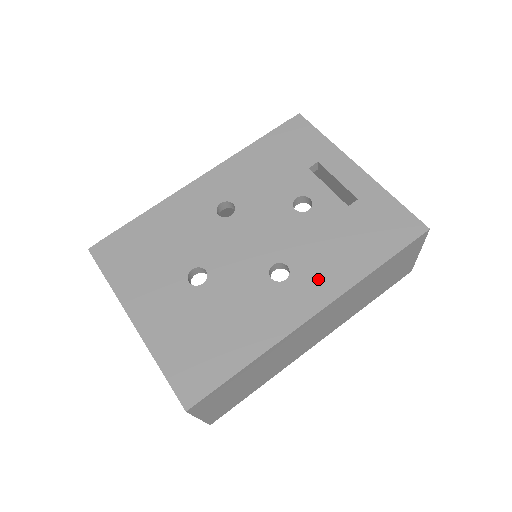
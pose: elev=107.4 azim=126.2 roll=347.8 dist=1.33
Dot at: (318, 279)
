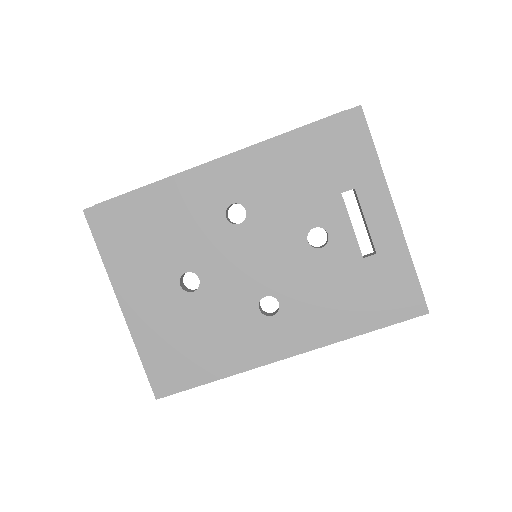
Dot at: (303, 326)
